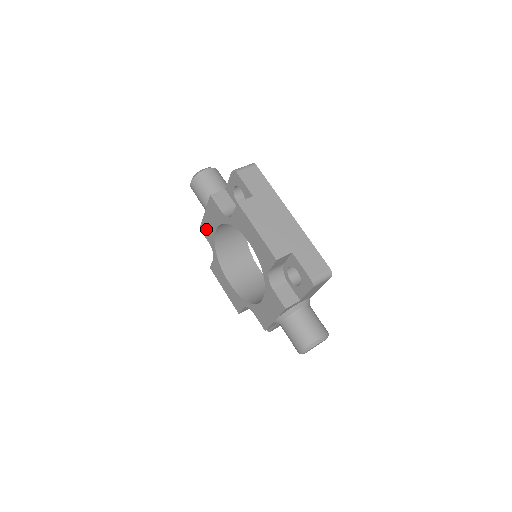
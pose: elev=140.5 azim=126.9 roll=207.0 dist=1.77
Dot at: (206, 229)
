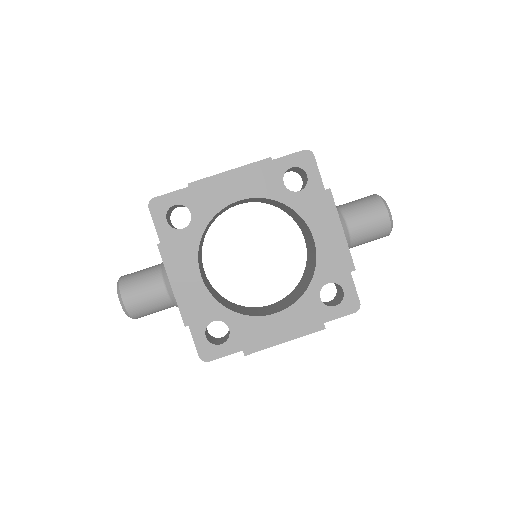
Dot at: (192, 305)
